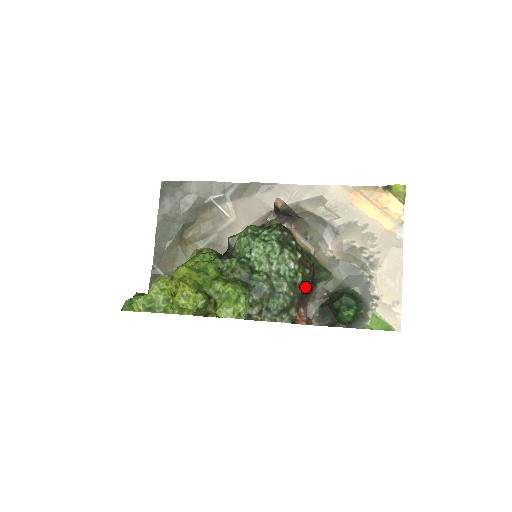
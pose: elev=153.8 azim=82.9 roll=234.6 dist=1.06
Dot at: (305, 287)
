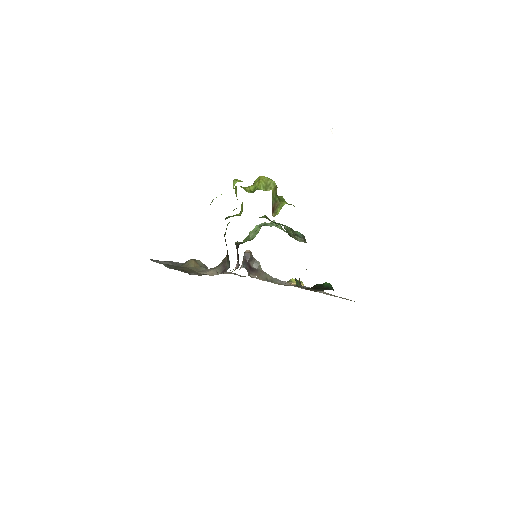
Dot at: occluded
